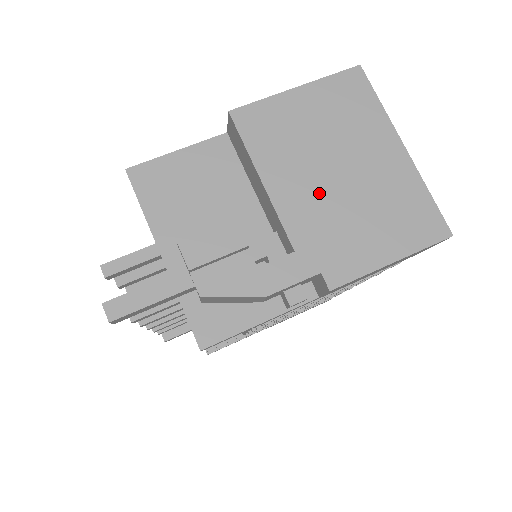
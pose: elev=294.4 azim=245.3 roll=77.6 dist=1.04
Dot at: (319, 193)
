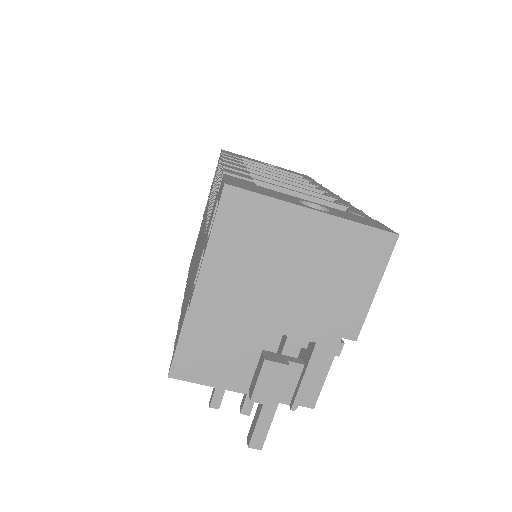
Dot at: (294, 299)
